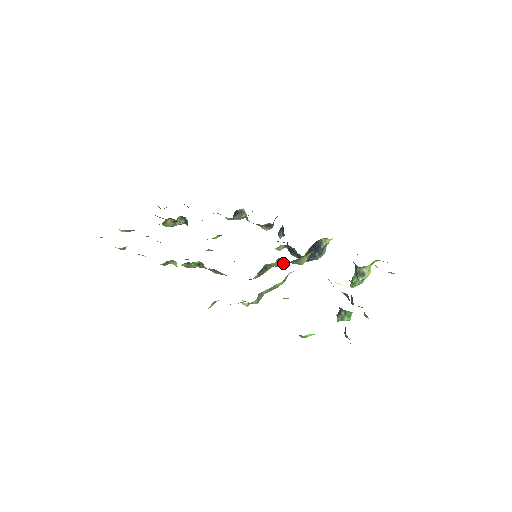
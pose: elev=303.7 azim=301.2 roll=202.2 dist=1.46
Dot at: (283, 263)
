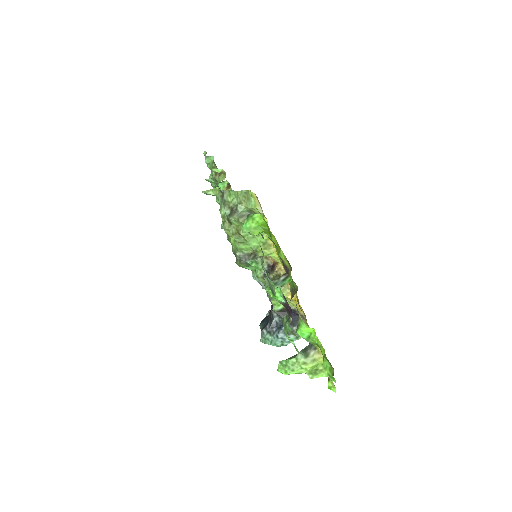
Dot at: occluded
